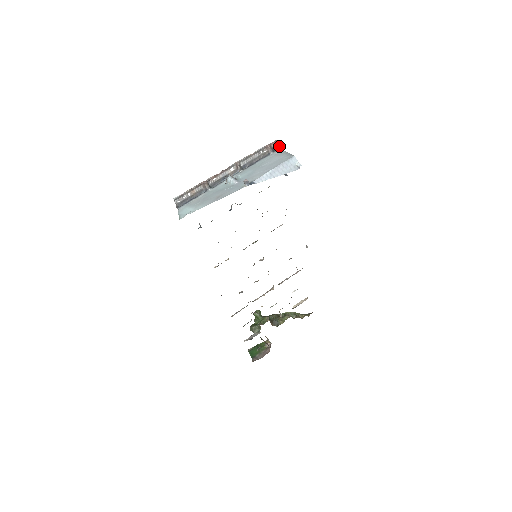
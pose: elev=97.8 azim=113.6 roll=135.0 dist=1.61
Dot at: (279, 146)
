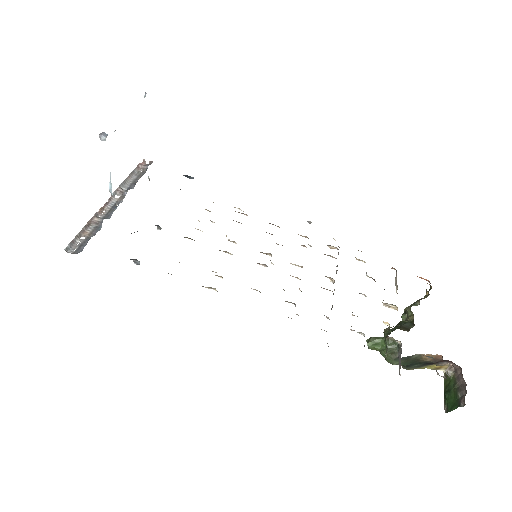
Dot at: (152, 162)
